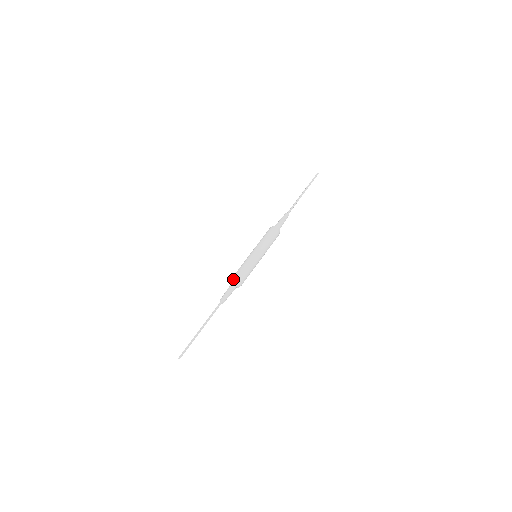
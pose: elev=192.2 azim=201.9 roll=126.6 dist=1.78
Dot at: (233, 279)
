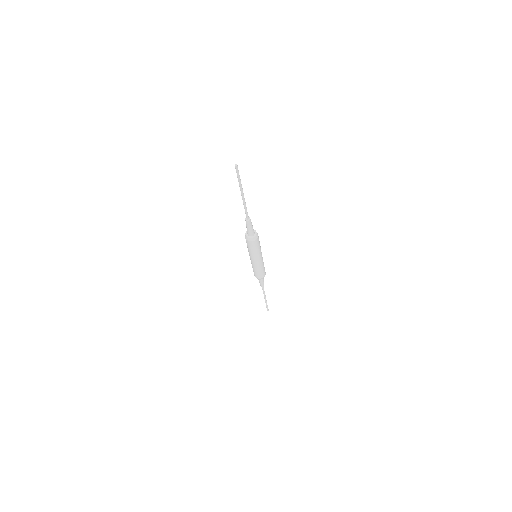
Dot at: occluded
